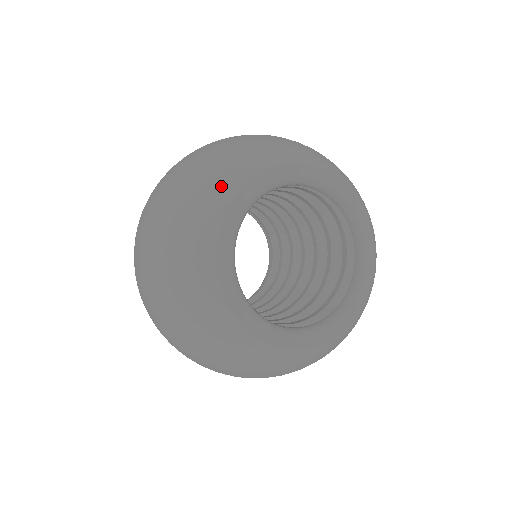
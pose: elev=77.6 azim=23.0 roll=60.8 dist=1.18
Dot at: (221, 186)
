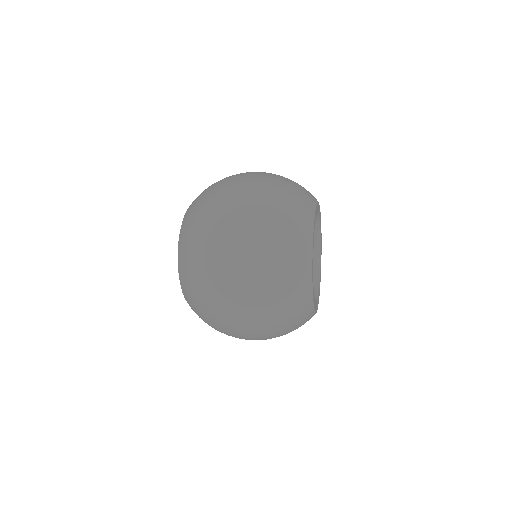
Dot at: occluded
